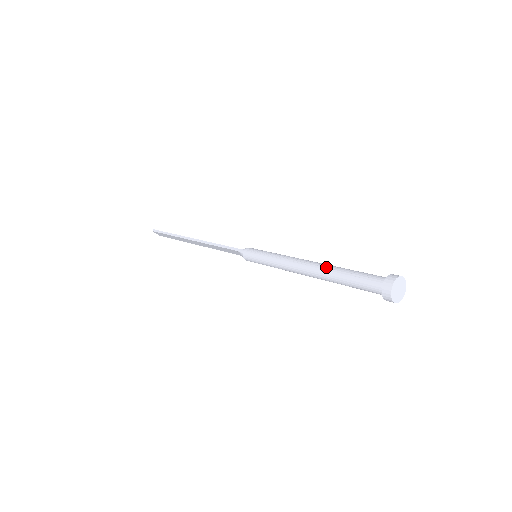
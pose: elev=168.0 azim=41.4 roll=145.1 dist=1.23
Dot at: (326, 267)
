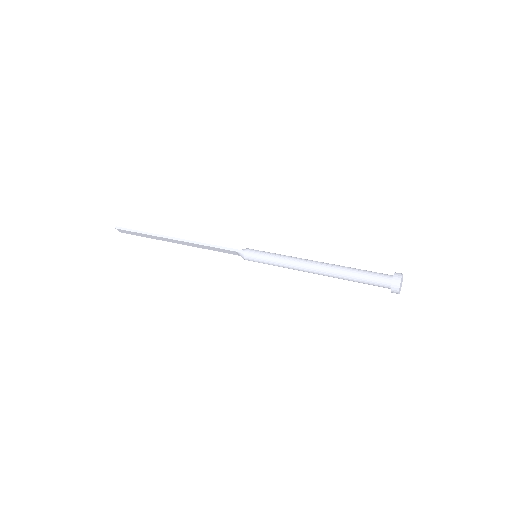
Dot at: (336, 267)
